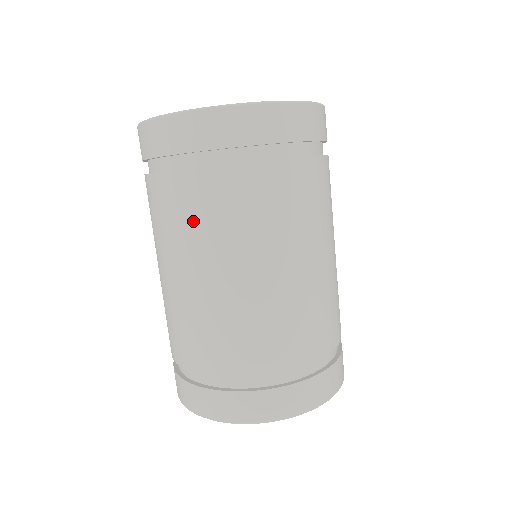
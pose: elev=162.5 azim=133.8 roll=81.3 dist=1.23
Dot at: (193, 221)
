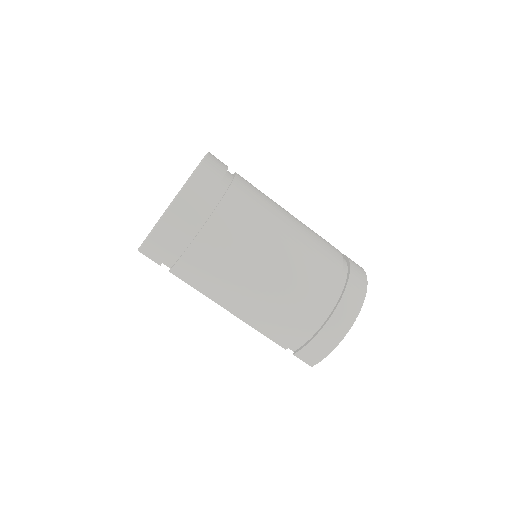
Dot at: (247, 225)
